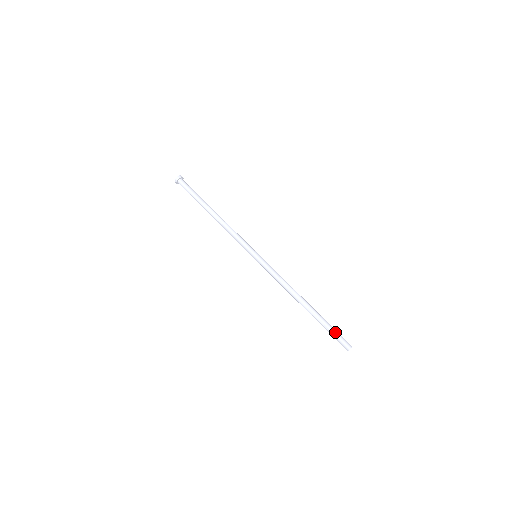
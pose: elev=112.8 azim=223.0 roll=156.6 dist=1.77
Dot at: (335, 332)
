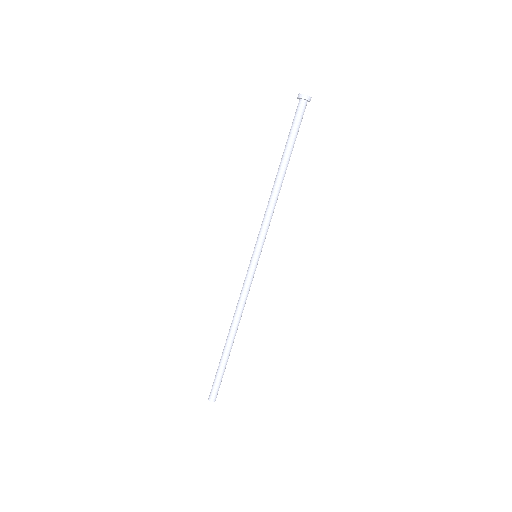
Dot at: (217, 380)
